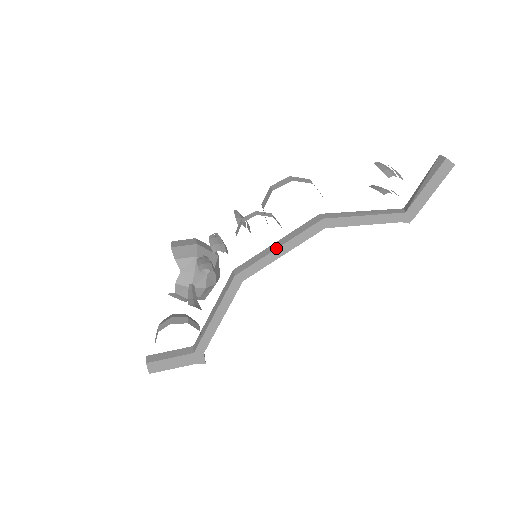
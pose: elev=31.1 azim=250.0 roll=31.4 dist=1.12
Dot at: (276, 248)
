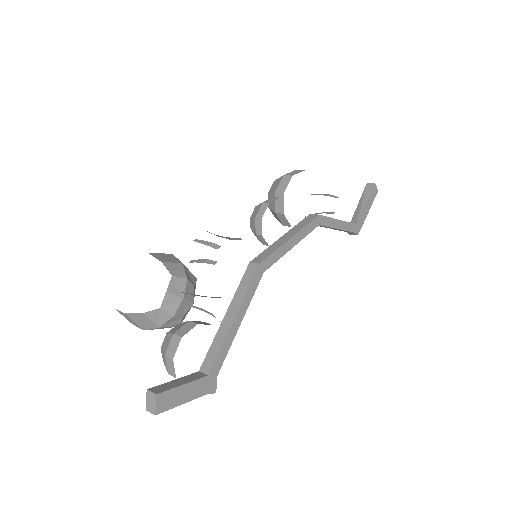
Dot at: (289, 238)
